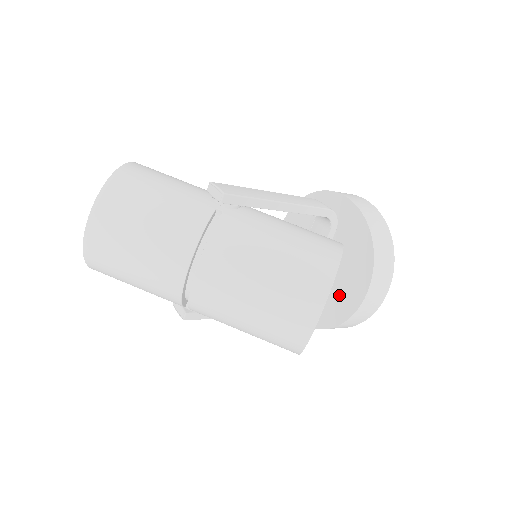
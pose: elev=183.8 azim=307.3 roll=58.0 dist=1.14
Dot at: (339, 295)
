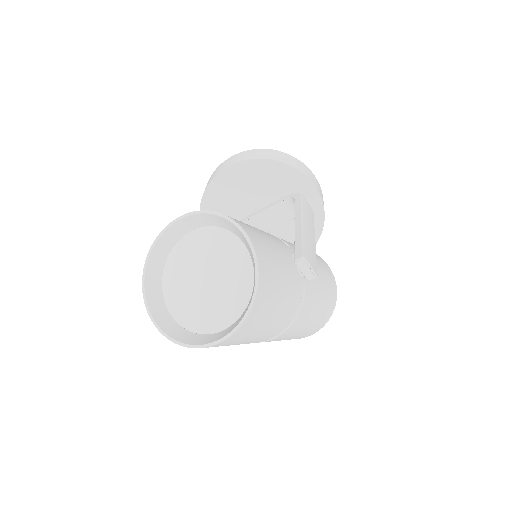
Dot at: occluded
